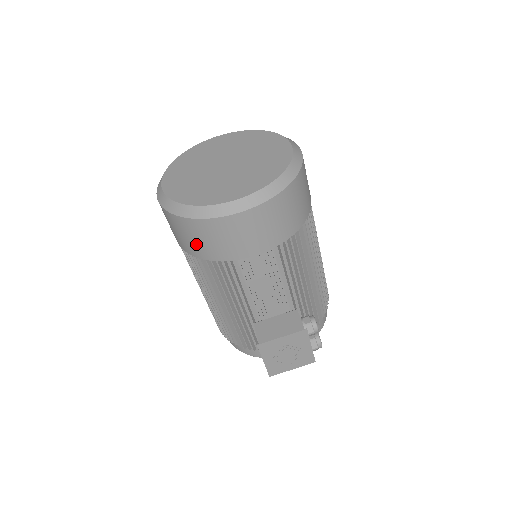
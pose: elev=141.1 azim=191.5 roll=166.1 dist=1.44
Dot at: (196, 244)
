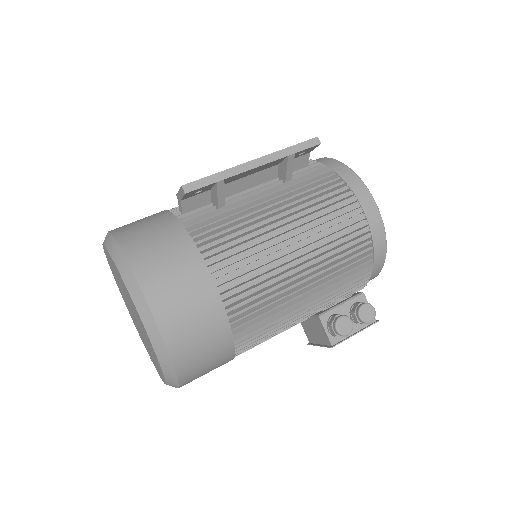
Dot at: occluded
